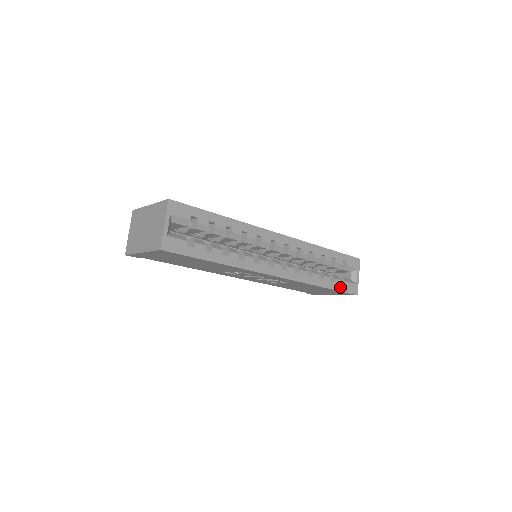
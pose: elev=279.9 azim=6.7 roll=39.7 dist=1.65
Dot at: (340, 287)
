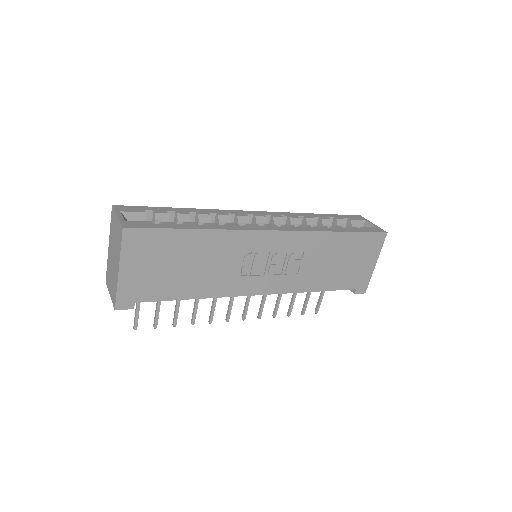
Dot at: (360, 230)
